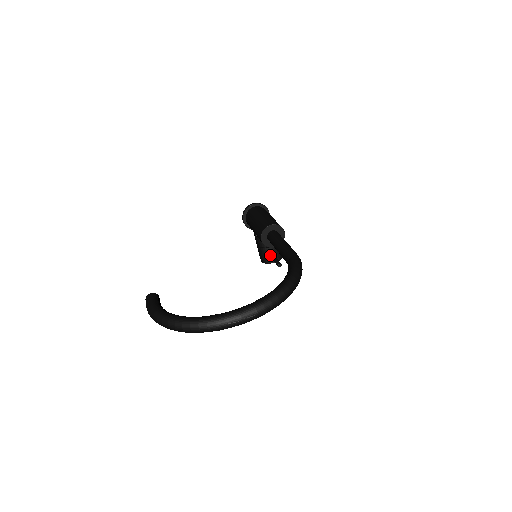
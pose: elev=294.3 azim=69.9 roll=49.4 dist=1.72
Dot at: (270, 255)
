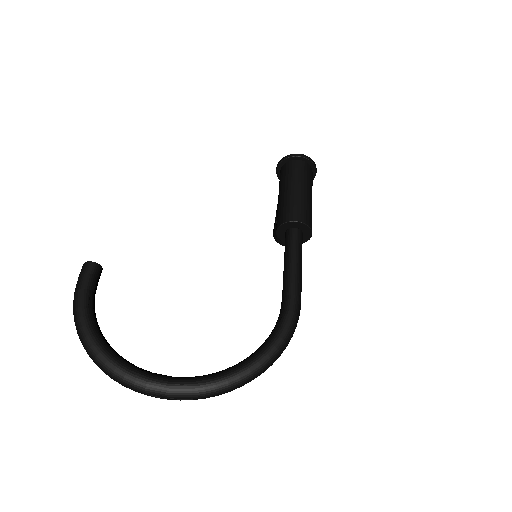
Dot at: occluded
